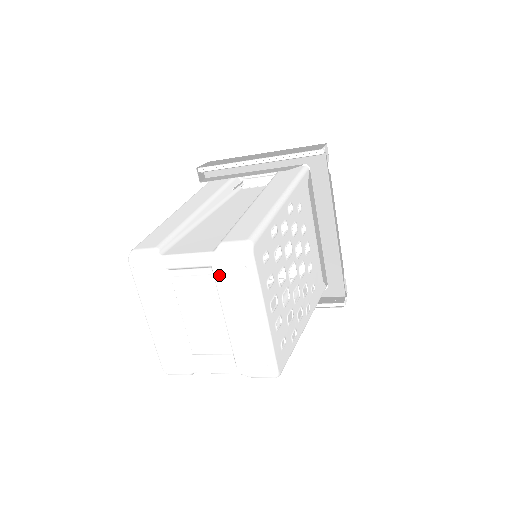
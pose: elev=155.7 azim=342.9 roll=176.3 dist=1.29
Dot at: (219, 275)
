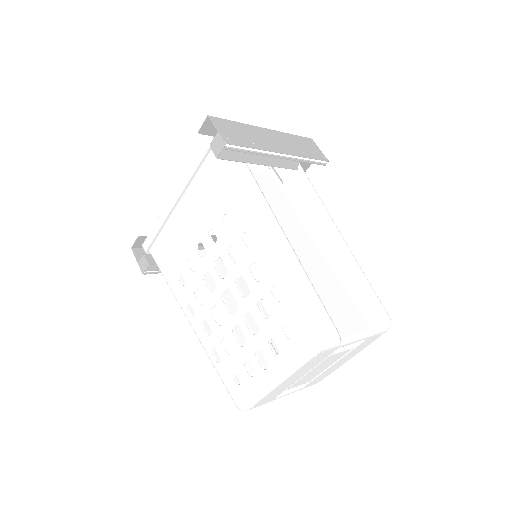
Dot at: (362, 344)
